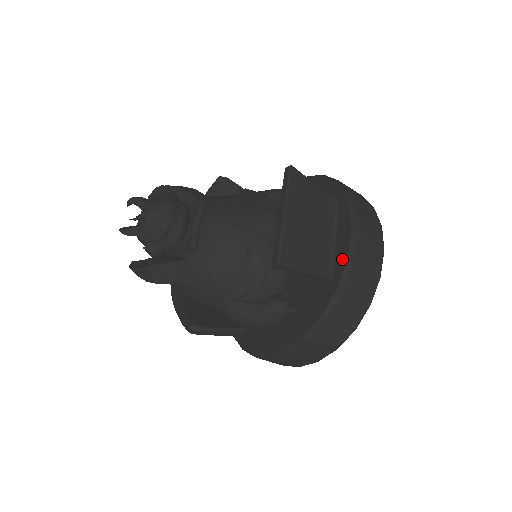
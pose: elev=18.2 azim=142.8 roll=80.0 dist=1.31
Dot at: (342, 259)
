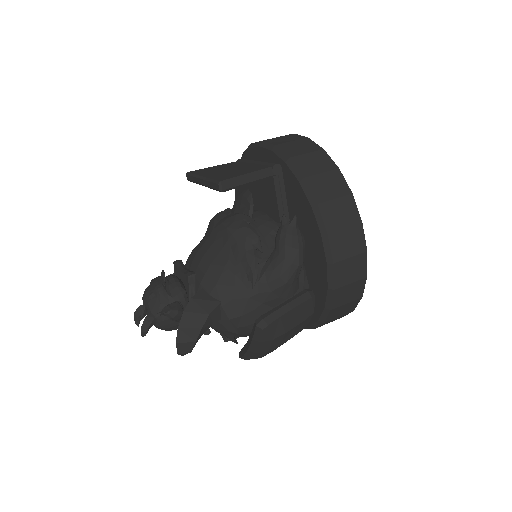
Dot at: (270, 156)
